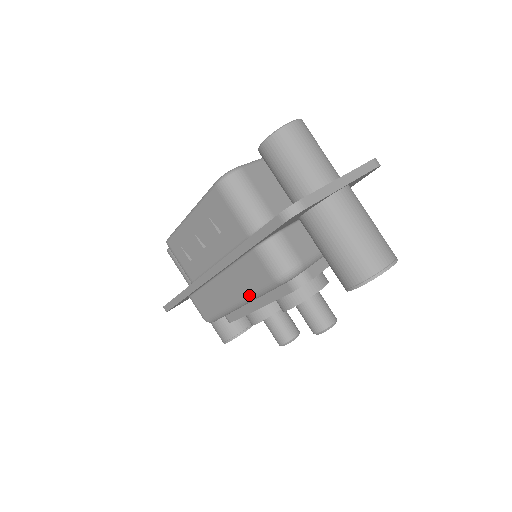
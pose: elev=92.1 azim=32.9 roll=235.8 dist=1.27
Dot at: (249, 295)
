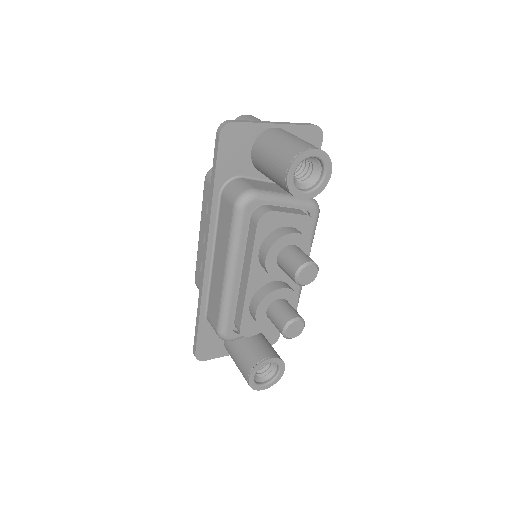
Dot at: (228, 249)
